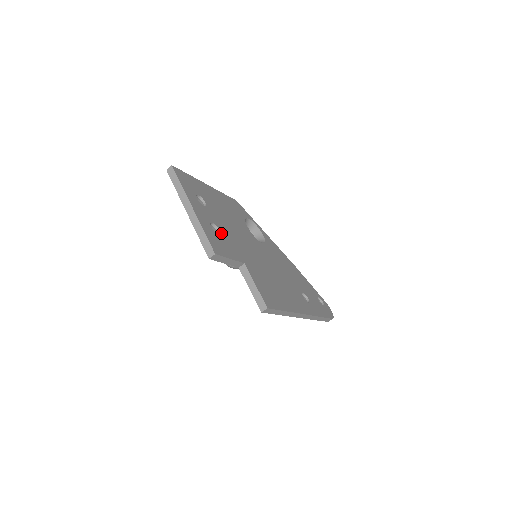
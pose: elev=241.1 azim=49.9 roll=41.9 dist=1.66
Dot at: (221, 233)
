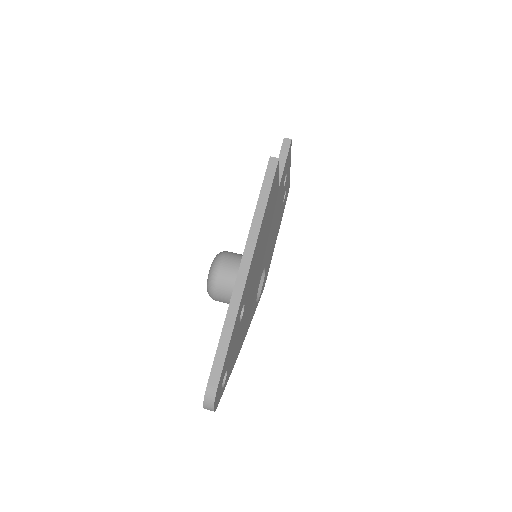
Dot at: (283, 186)
